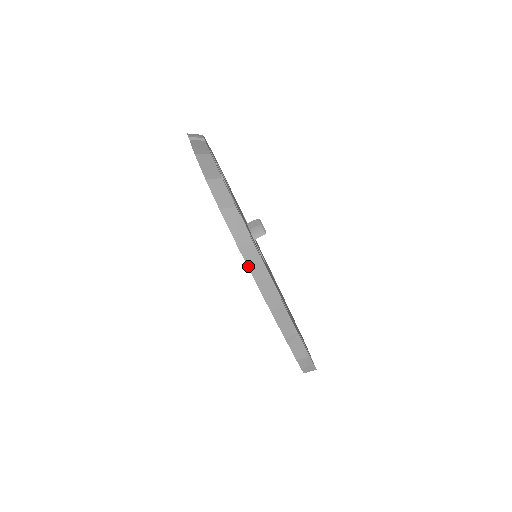
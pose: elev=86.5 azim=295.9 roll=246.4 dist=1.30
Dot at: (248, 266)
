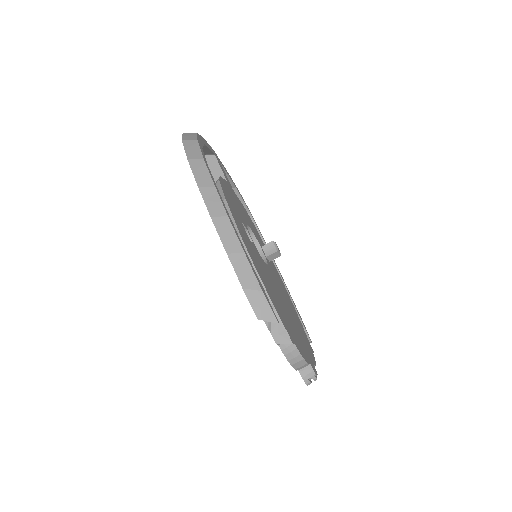
Dot at: (194, 174)
